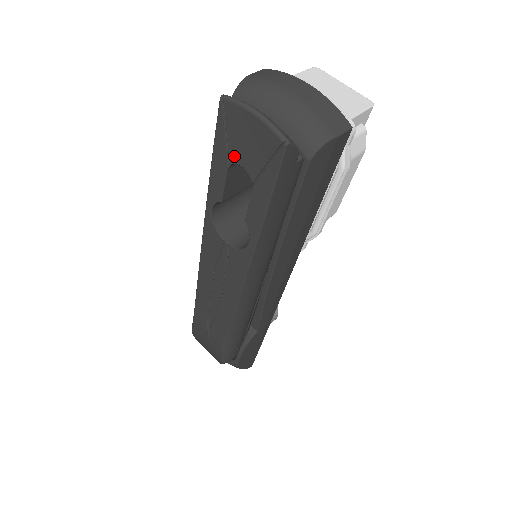
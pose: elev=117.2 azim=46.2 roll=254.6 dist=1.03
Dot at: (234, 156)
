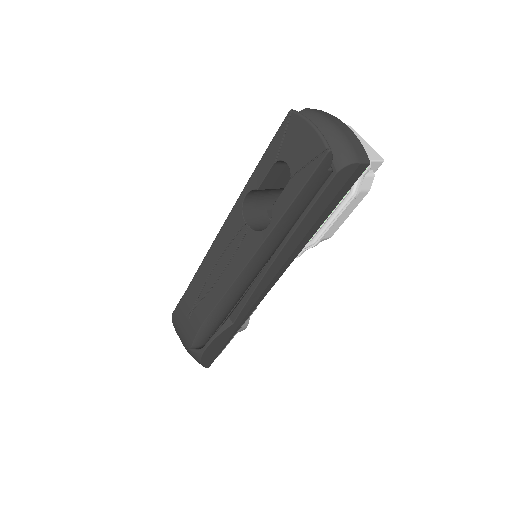
Dot at: (283, 154)
